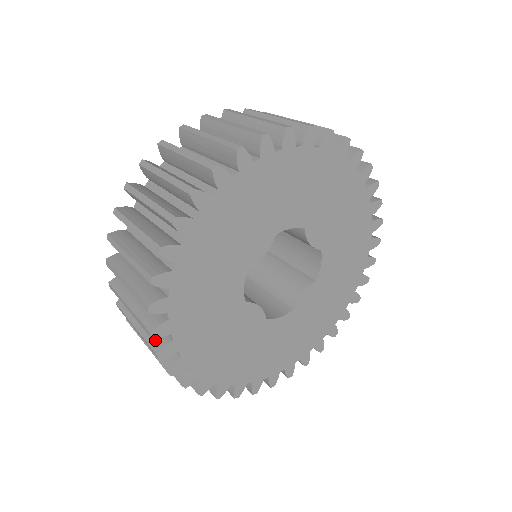
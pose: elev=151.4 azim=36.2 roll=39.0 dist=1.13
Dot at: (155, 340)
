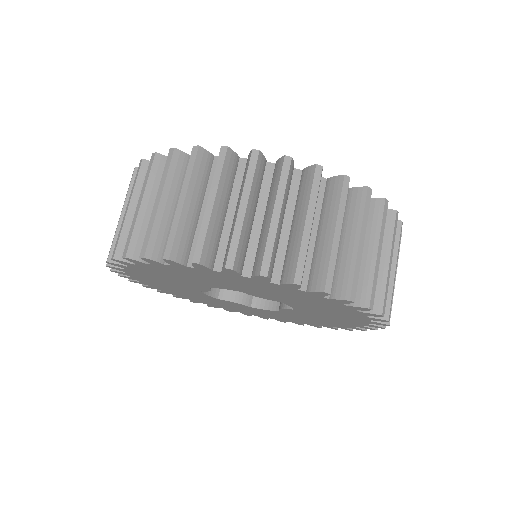
Dot at: (138, 243)
